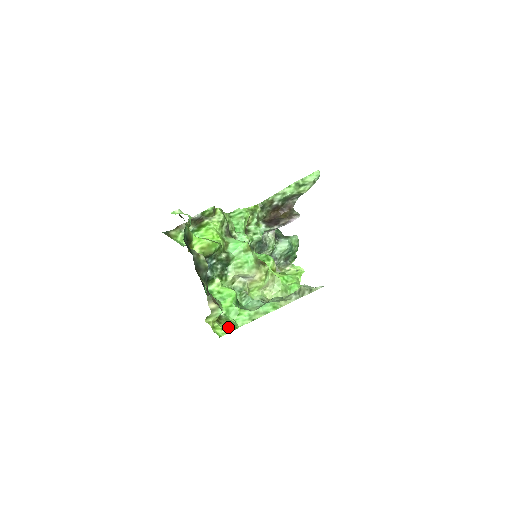
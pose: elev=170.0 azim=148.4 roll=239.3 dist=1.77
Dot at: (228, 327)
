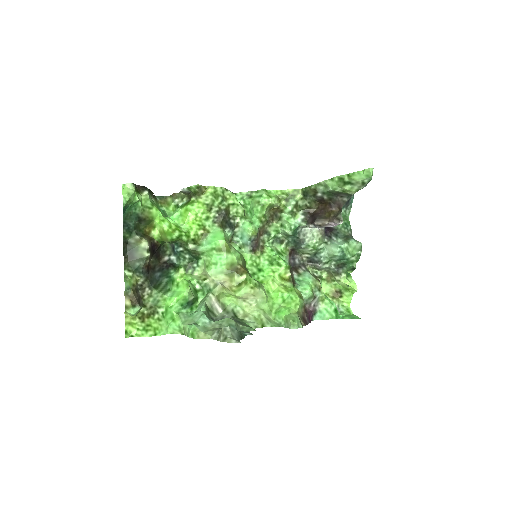
Dot at: (145, 330)
